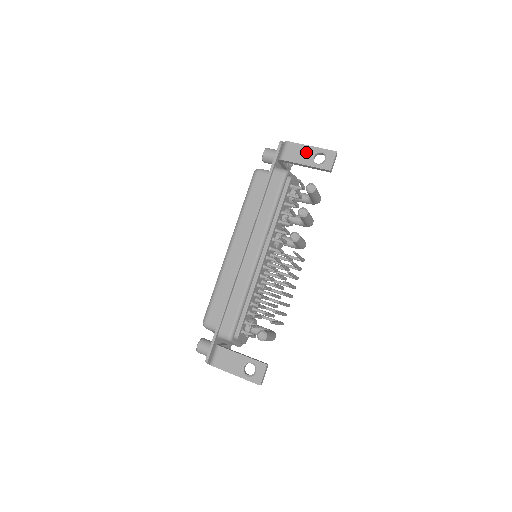
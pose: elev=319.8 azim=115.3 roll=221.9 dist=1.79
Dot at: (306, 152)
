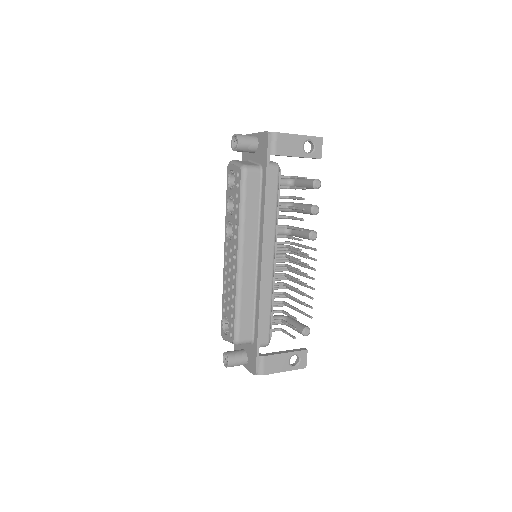
Dot at: (297, 142)
